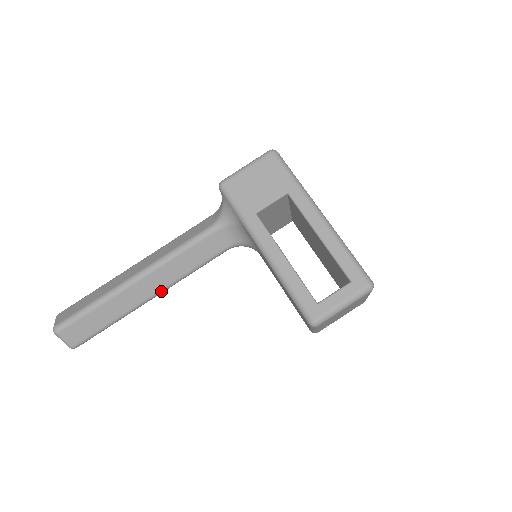
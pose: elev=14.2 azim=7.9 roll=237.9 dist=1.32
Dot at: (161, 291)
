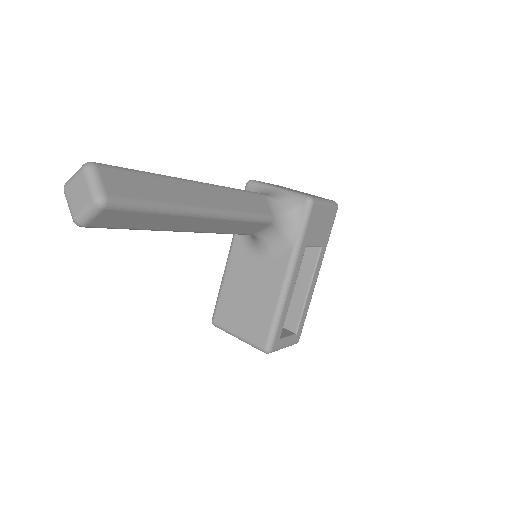
Dot at: (196, 232)
